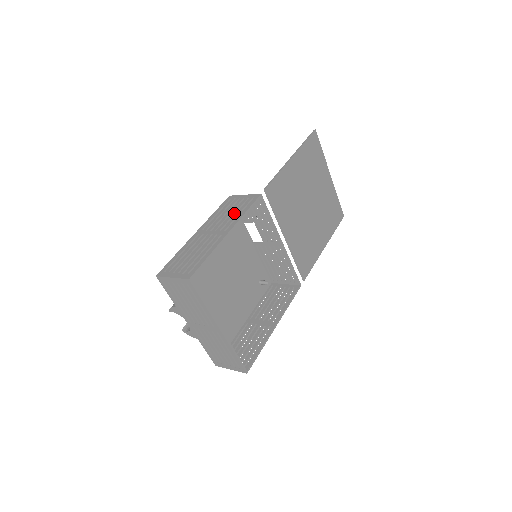
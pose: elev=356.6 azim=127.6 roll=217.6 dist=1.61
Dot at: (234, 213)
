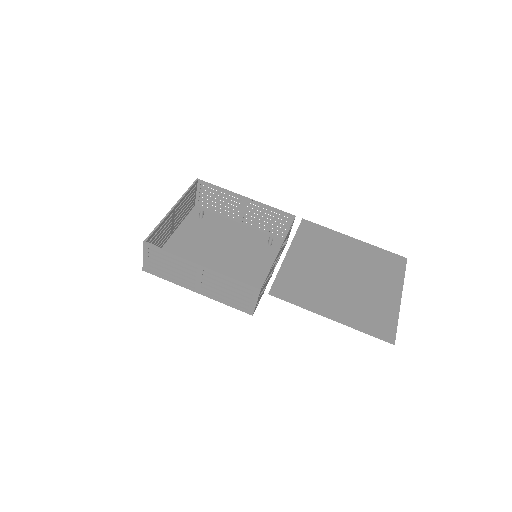
Dot at: (267, 214)
